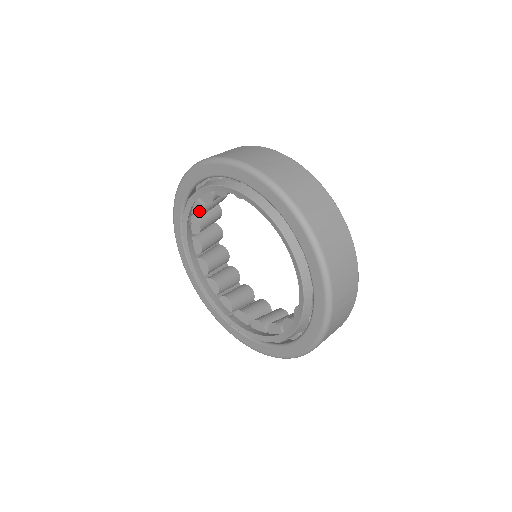
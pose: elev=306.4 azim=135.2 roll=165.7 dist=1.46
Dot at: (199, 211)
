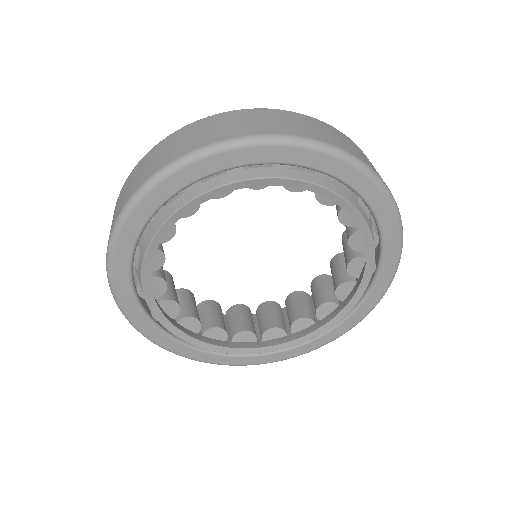
Dot at: (157, 262)
